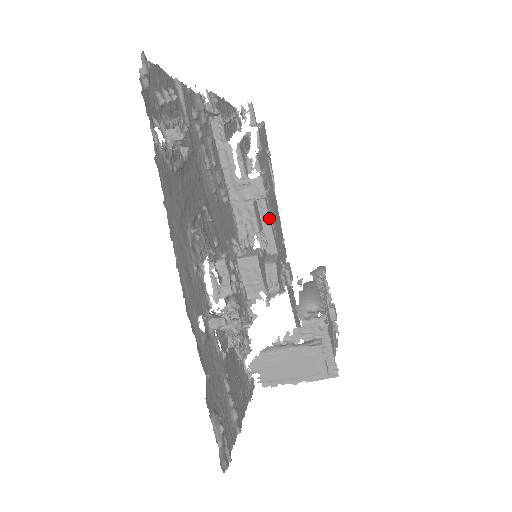
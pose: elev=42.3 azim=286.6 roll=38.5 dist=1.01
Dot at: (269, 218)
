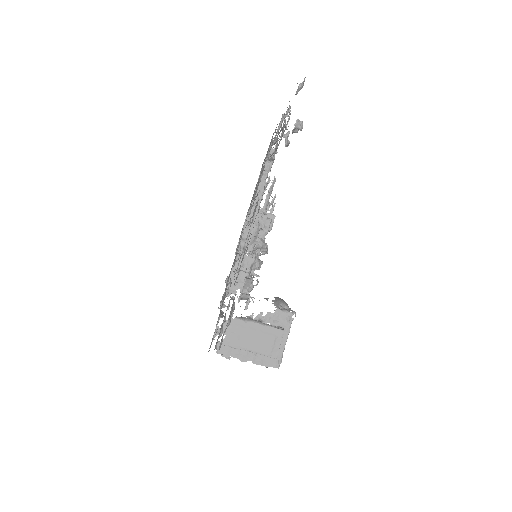
Dot at: occluded
